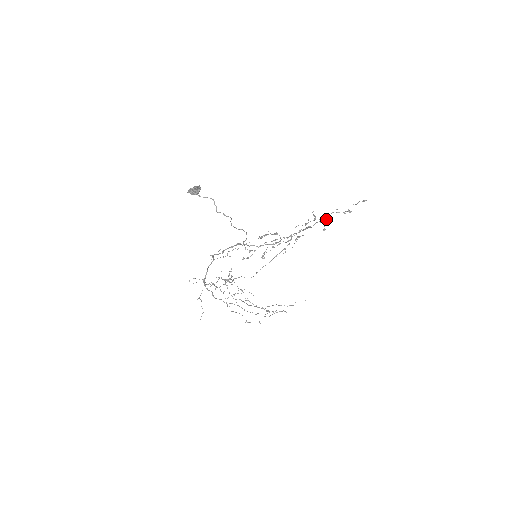
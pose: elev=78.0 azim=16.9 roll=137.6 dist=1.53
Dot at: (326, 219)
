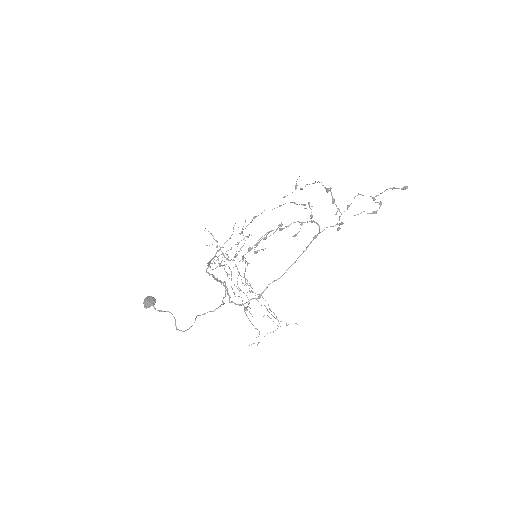
Dot at: occluded
